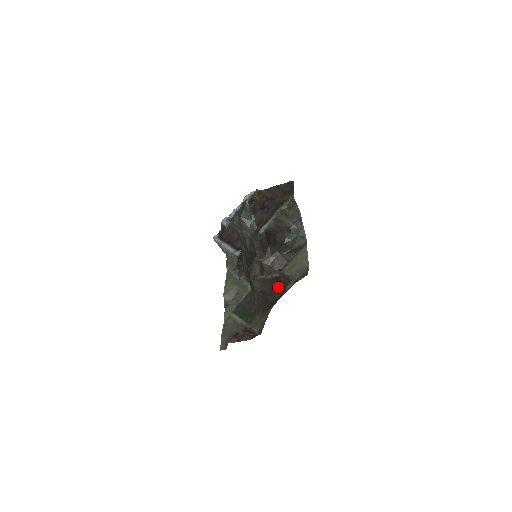
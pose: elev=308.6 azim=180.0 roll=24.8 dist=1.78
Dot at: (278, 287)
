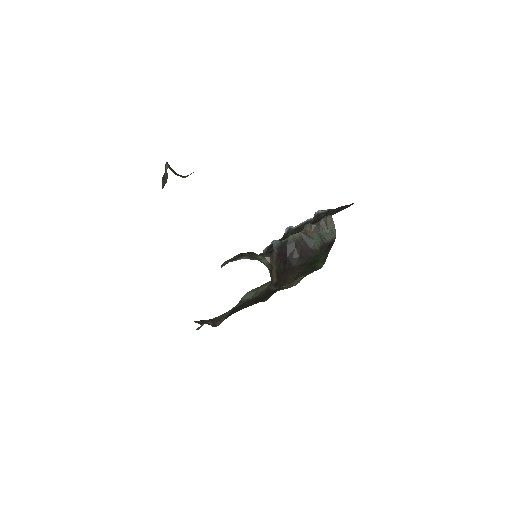
Dot at: (265, 298)
